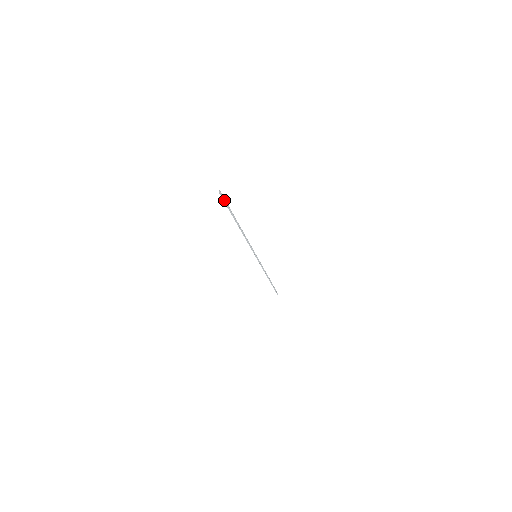
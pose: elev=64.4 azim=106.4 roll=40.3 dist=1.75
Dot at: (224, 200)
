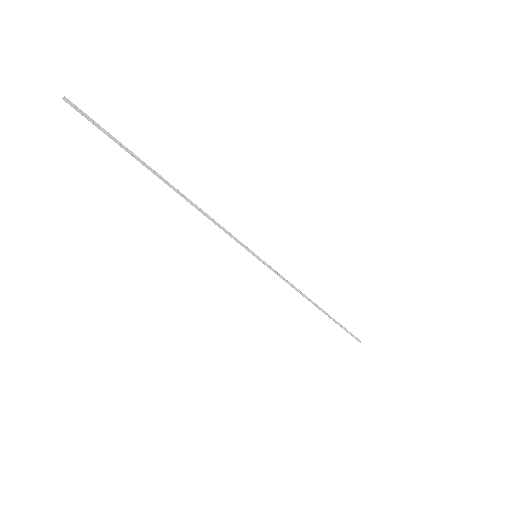
Dot at: (91, 121)
